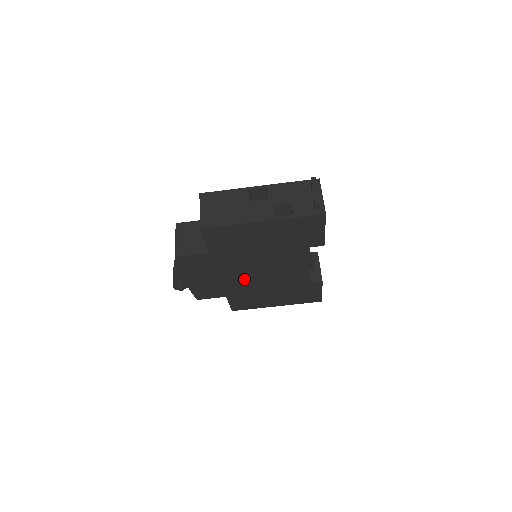
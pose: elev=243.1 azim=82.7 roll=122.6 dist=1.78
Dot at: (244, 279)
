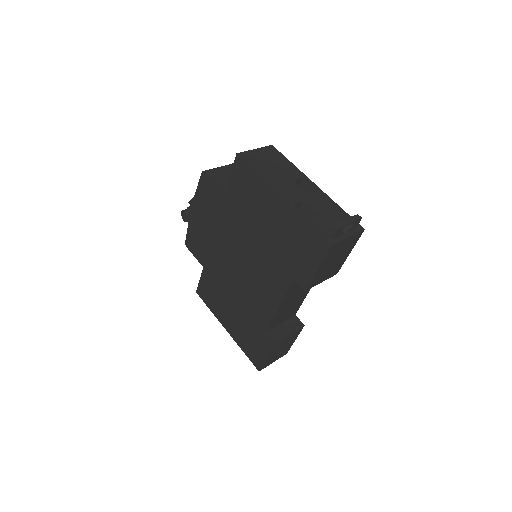
Dot at: (227, 260)
